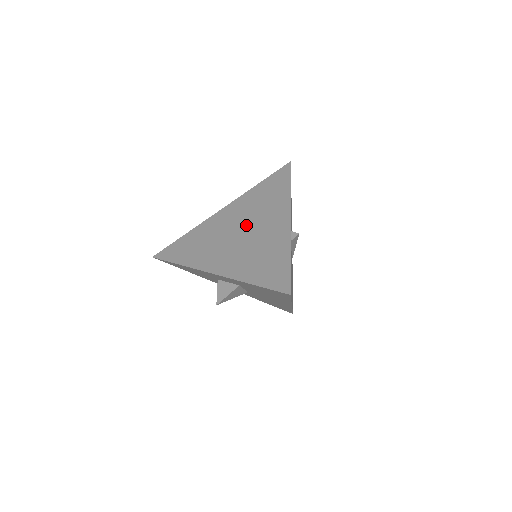
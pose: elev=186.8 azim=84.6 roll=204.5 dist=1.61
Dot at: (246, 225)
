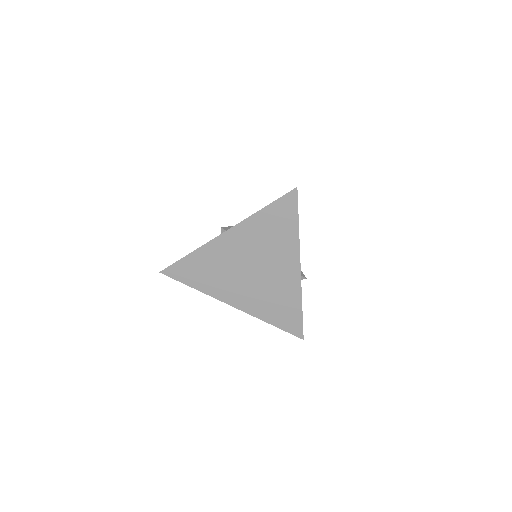
Dot at: (256, 264)
